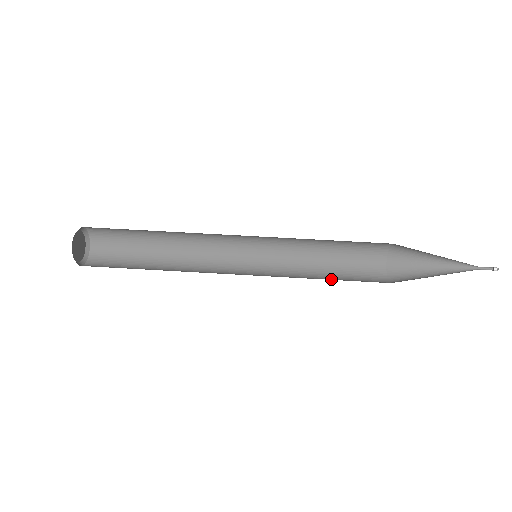
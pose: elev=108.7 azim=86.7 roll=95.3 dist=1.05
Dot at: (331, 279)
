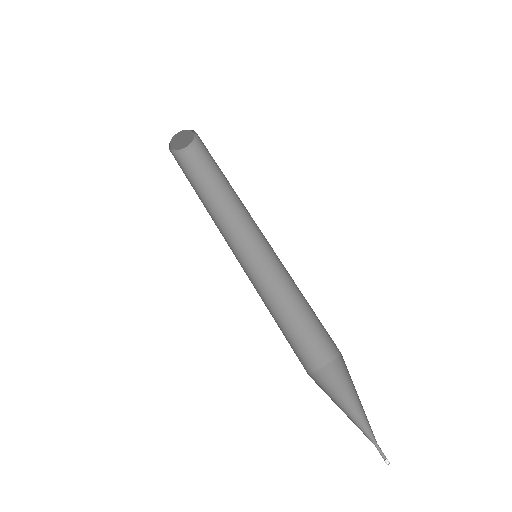
Dot at: occluded
